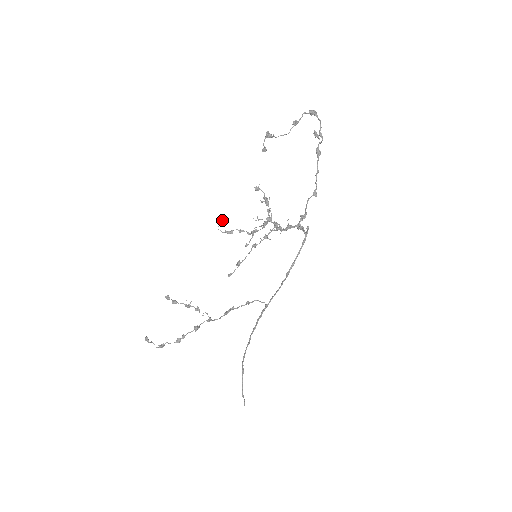
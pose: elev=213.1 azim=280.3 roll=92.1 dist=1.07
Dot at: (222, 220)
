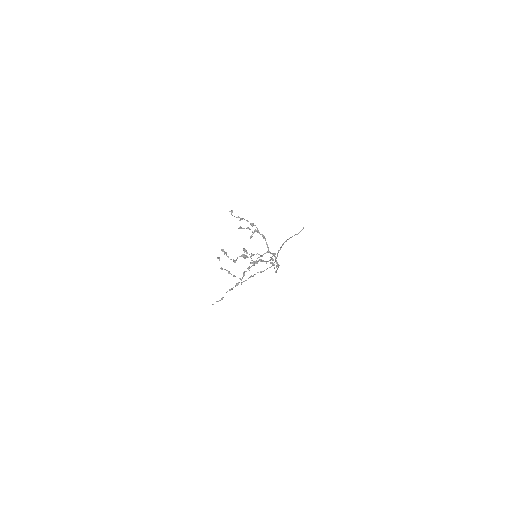
Dot at: (232, 212)
